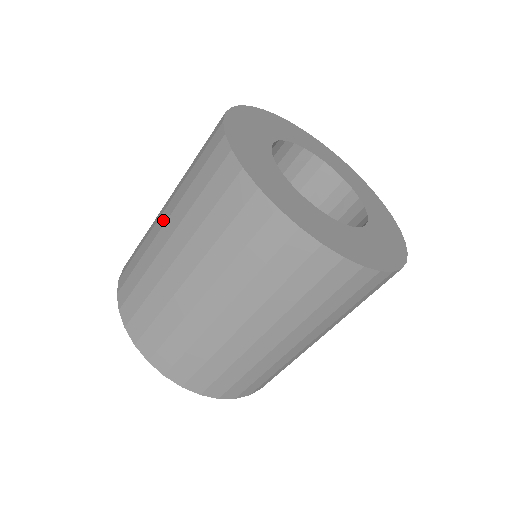
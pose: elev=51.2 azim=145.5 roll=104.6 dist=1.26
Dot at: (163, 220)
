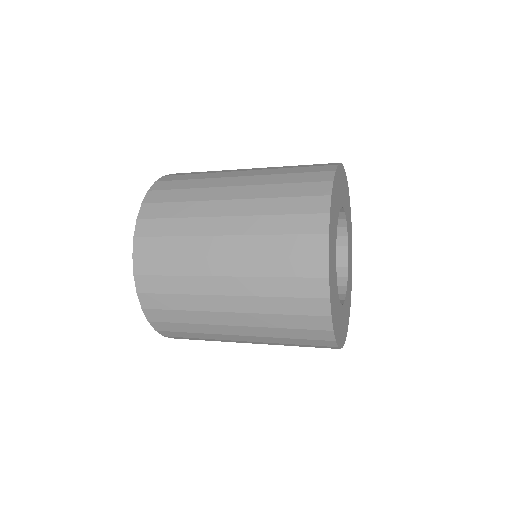
Dot at: (228, 307)
